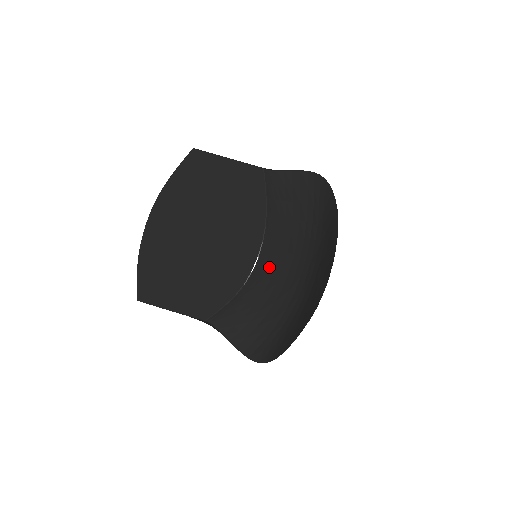
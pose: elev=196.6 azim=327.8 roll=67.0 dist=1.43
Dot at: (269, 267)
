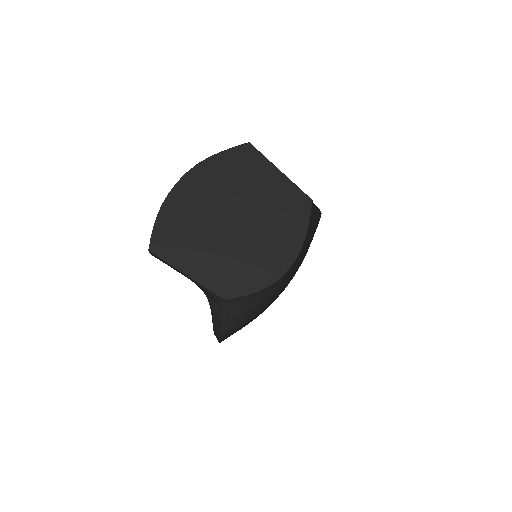
Dot at: (286, 277)
